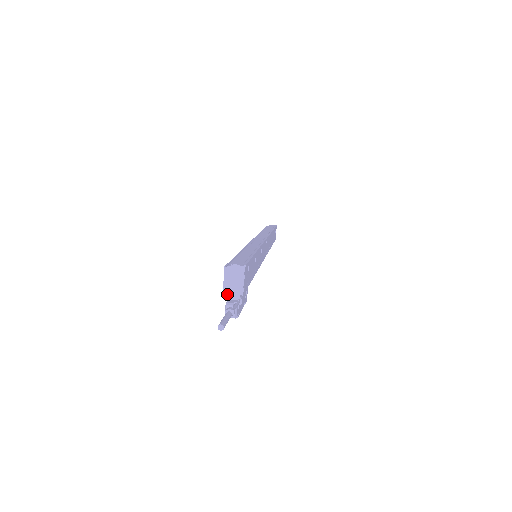
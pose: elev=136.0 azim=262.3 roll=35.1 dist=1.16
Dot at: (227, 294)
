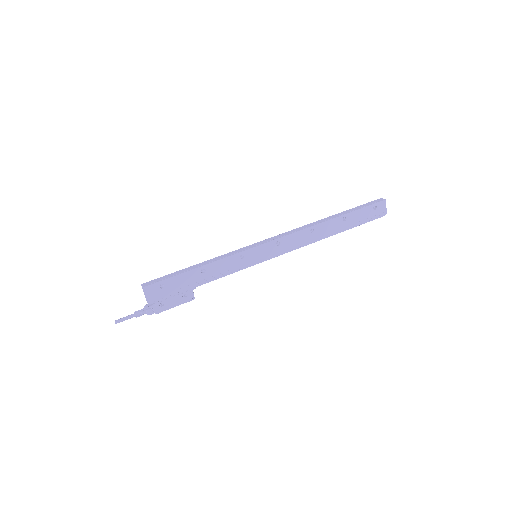
Dot at: (146, 300)
